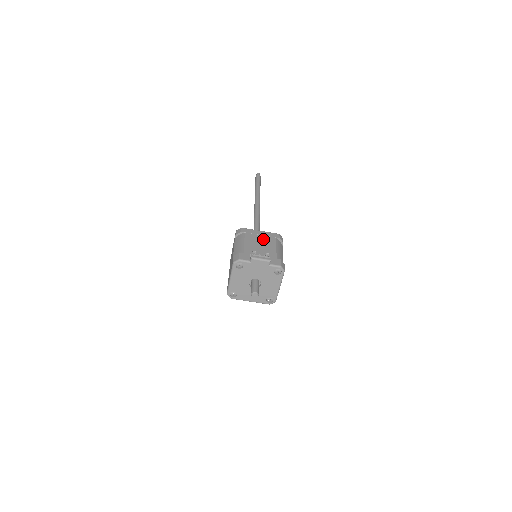
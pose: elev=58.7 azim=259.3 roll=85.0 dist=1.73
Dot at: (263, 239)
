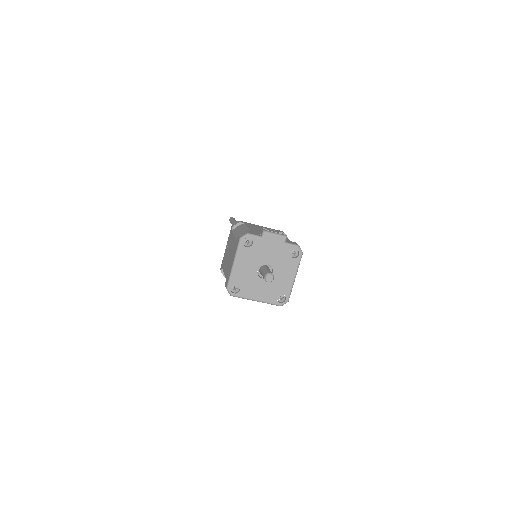
Dot at: occluded
